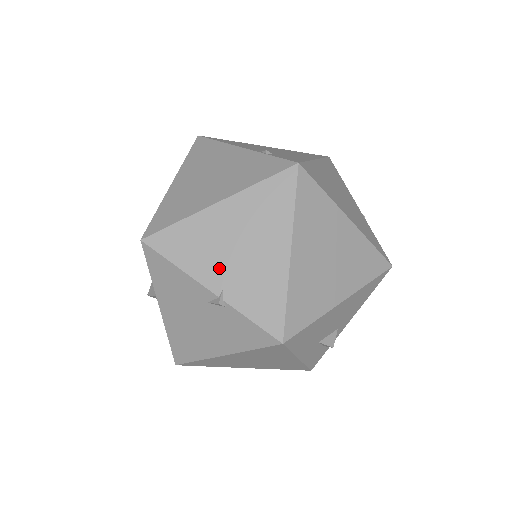
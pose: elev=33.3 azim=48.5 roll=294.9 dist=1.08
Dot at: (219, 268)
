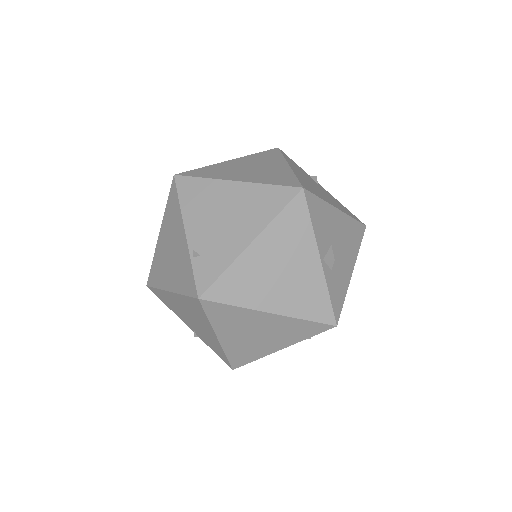
Dot at: (187, 321)
